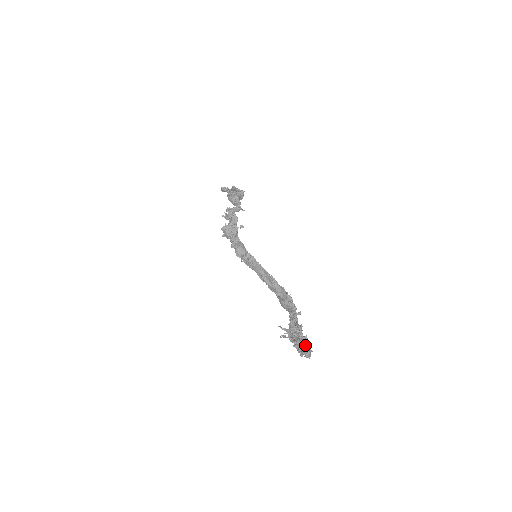
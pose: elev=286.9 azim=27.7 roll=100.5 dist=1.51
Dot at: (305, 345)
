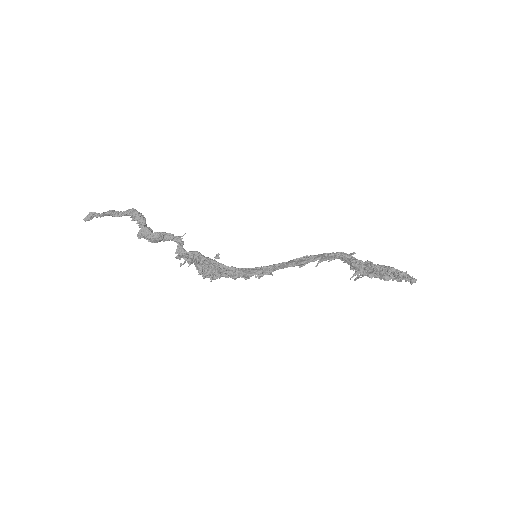
Dot at: (400, 276)
